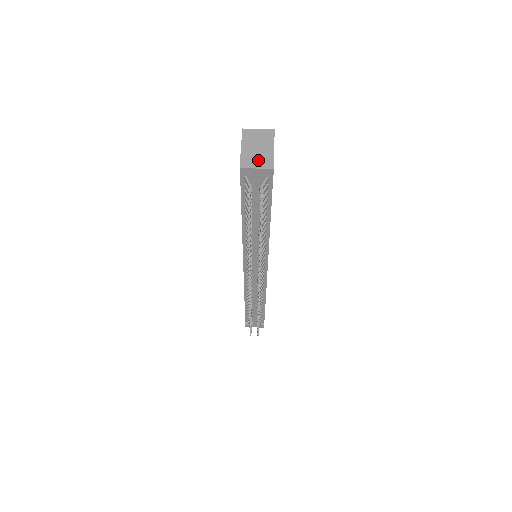
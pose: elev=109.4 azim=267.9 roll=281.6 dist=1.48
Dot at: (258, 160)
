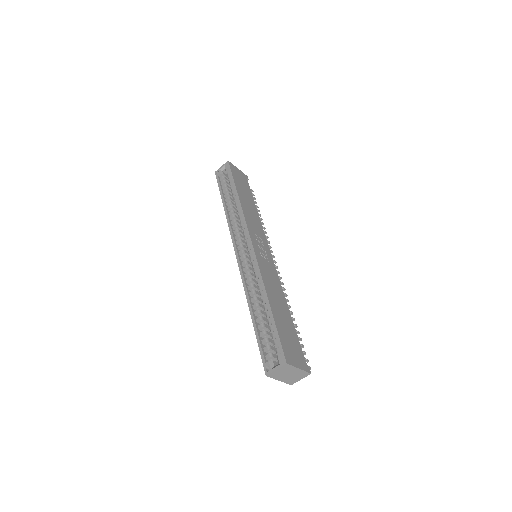
Dot at: (297, 378)
